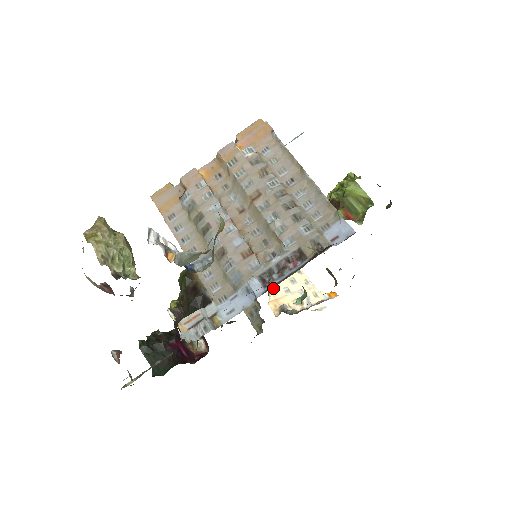
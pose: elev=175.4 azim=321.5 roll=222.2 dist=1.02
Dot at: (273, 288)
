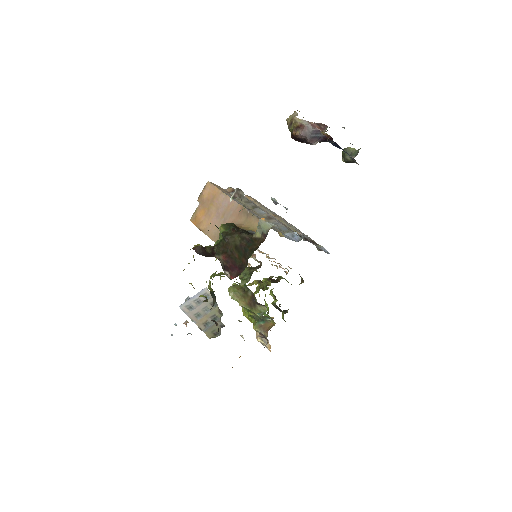
Dot at: occluded
